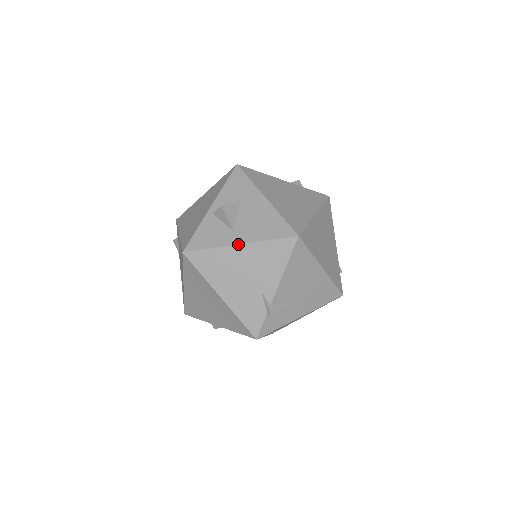
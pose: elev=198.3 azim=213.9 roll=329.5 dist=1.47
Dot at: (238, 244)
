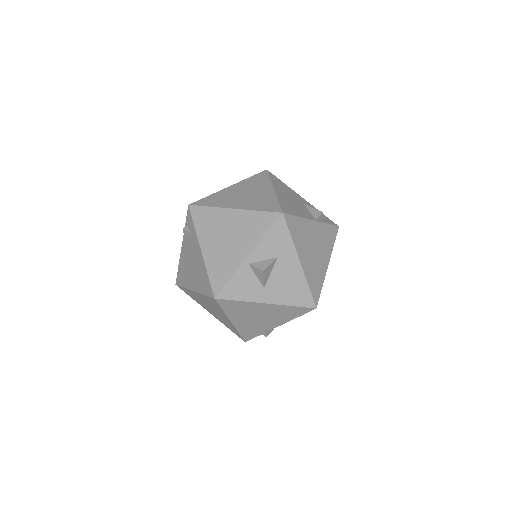
Dot at: (266, 303)
